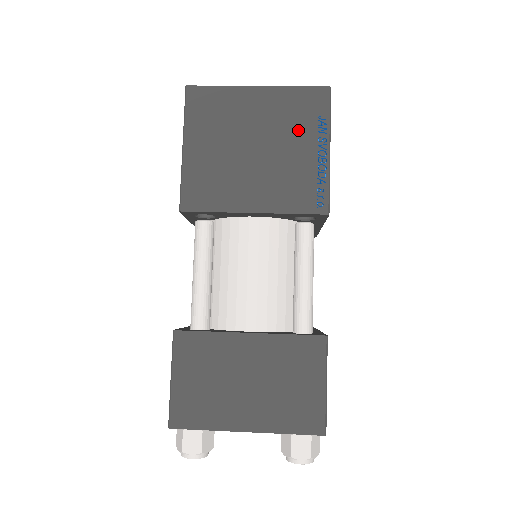
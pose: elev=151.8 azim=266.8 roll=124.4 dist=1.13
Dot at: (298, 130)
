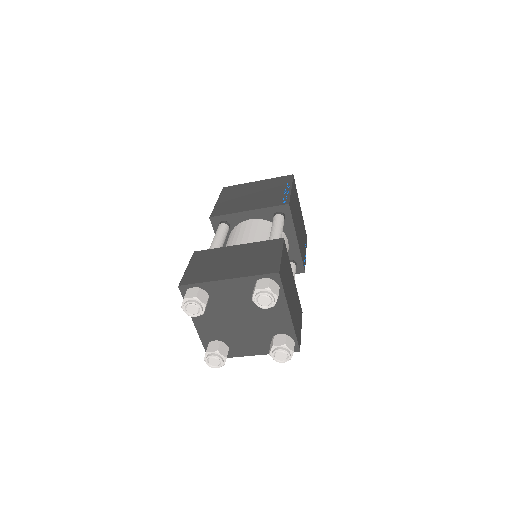
Dot at: (275, 187)
